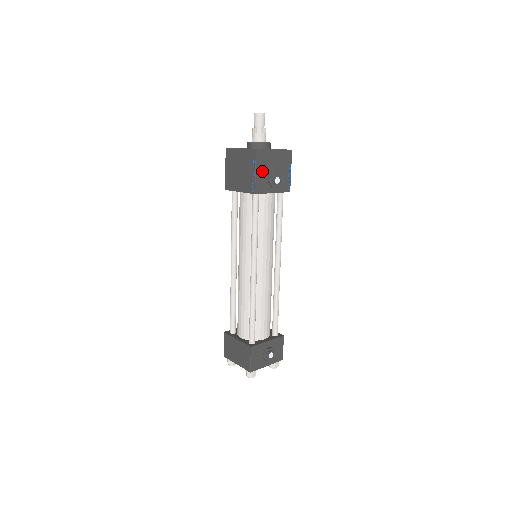
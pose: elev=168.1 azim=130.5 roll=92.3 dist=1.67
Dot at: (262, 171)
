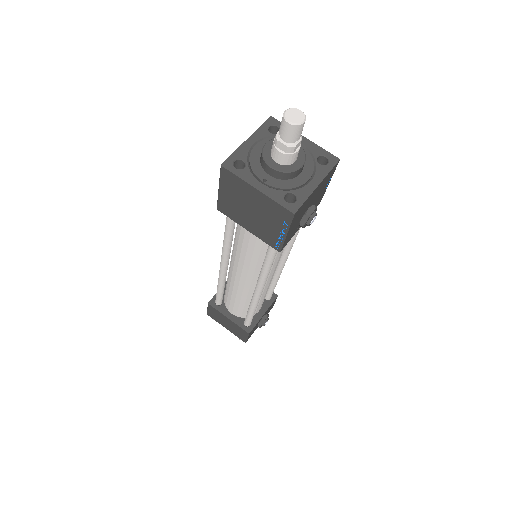
Dot at: (295, 224)
